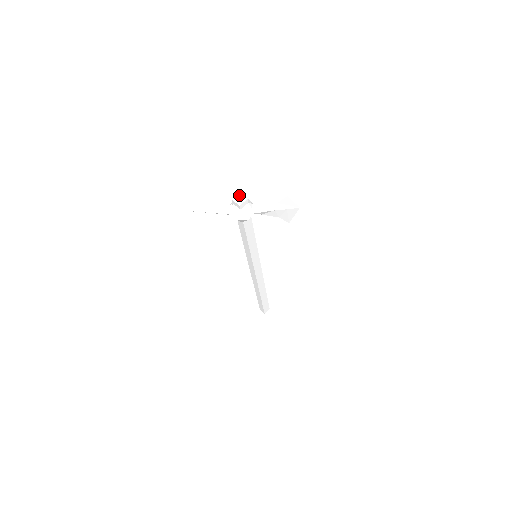
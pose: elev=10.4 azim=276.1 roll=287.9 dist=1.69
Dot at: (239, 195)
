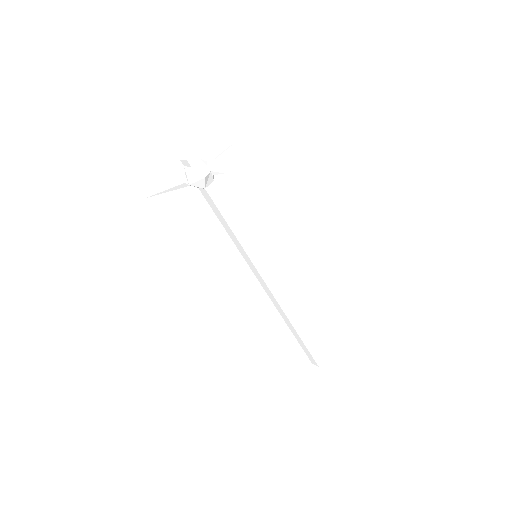
Dot at: (188, 153)
